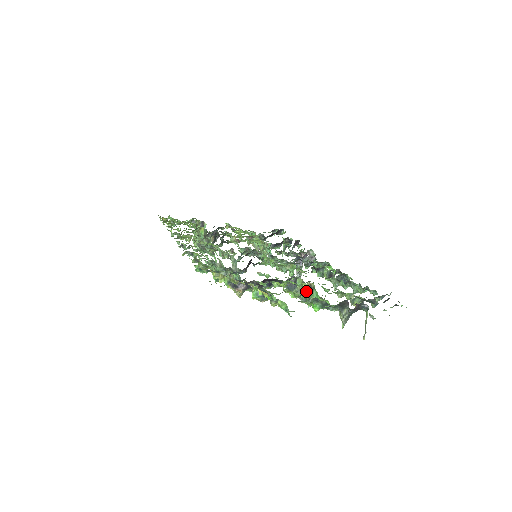
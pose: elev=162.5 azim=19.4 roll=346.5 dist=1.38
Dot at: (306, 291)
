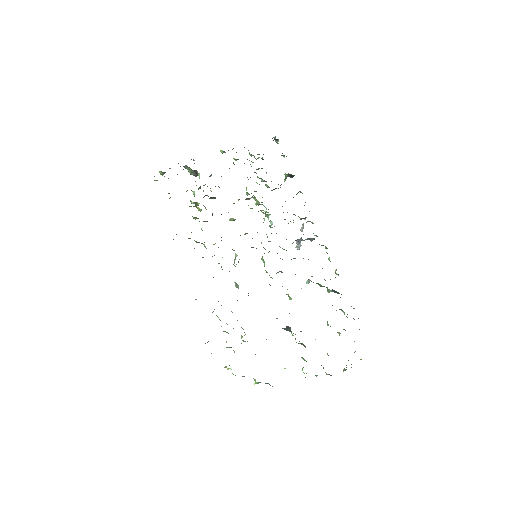
Dot at: occluded
